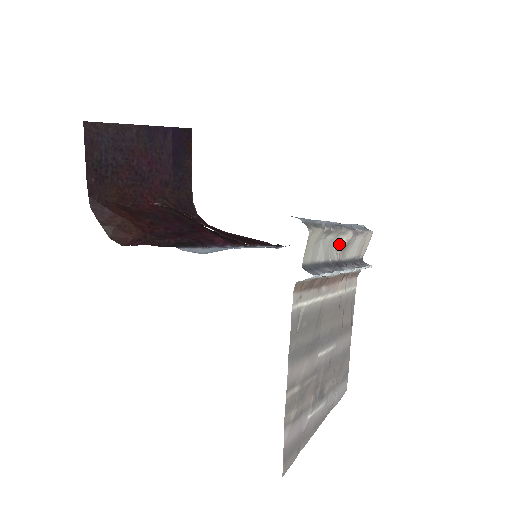
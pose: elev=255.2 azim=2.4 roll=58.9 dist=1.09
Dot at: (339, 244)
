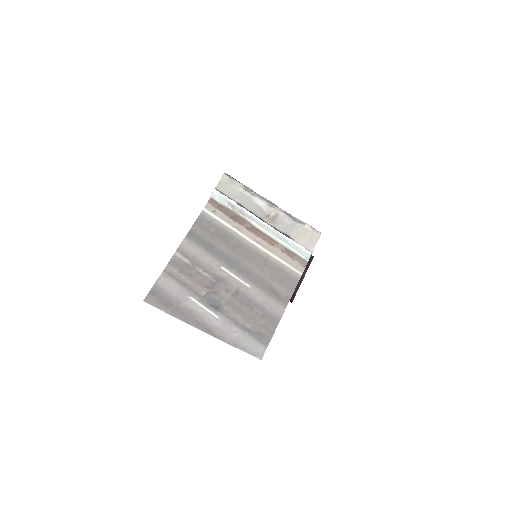
Dot at: (269, 214)
